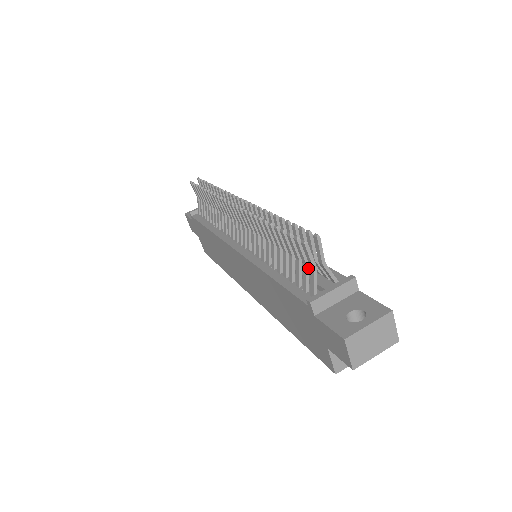
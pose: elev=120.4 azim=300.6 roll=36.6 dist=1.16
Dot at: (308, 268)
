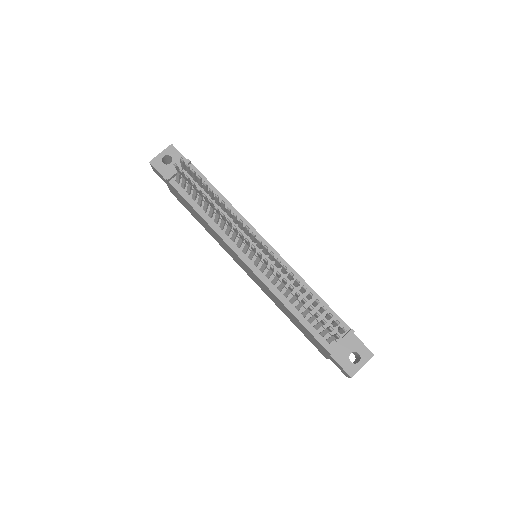
Dot at: occluded
